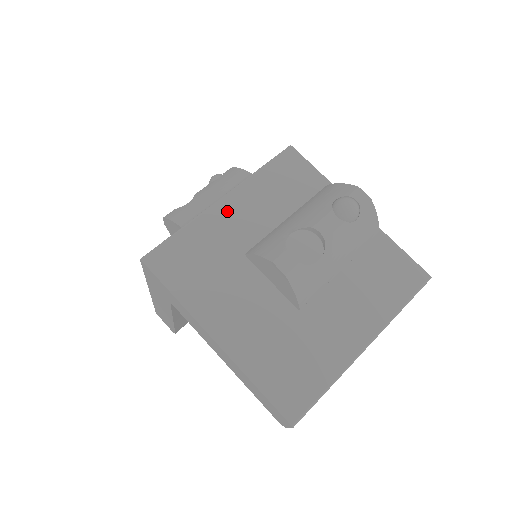
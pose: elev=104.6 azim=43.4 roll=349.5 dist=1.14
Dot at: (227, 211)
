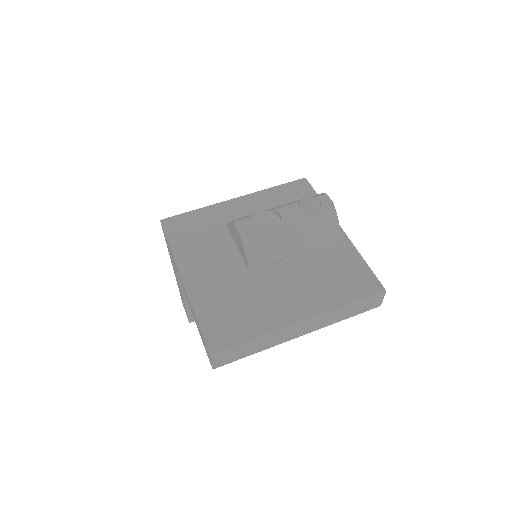
Dot at: (235, 206)
